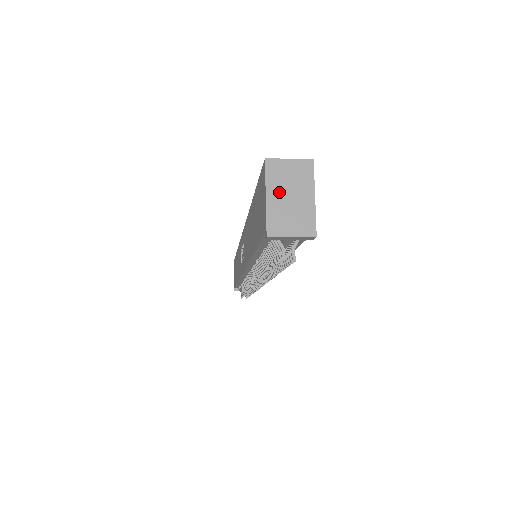
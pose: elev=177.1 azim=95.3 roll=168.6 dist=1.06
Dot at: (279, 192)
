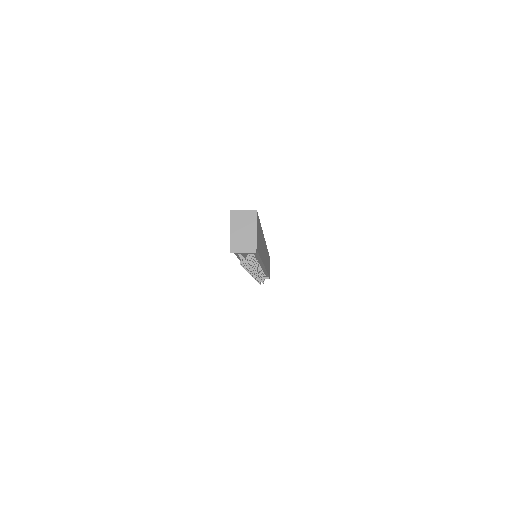
Dot at: (237, 228)
